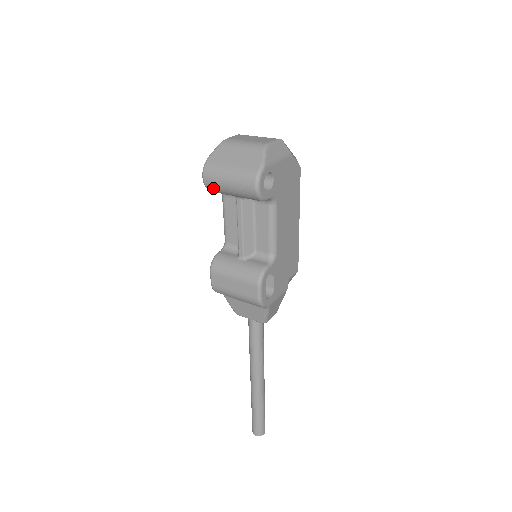
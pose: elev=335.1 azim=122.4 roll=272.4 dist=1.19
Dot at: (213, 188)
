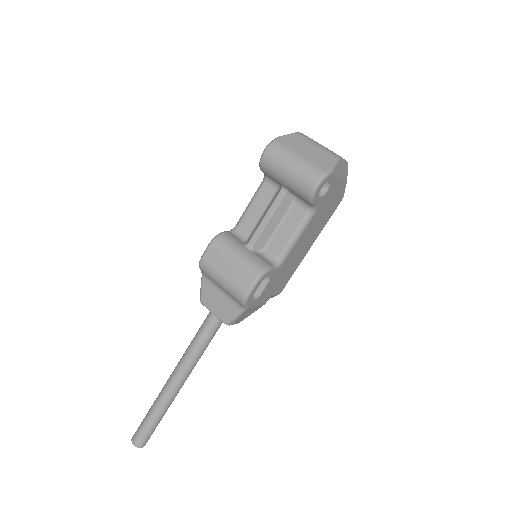
Dot at: (268, 166)
